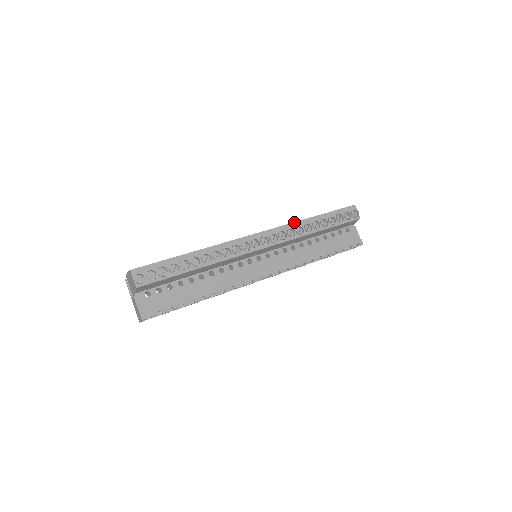
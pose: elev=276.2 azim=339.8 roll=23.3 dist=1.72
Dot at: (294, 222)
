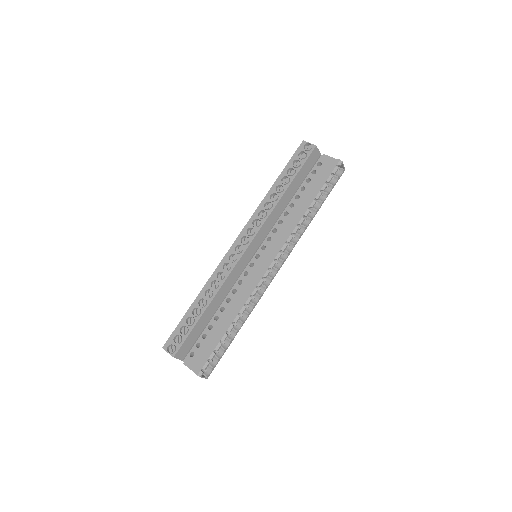
Dot at: (259, 204)
